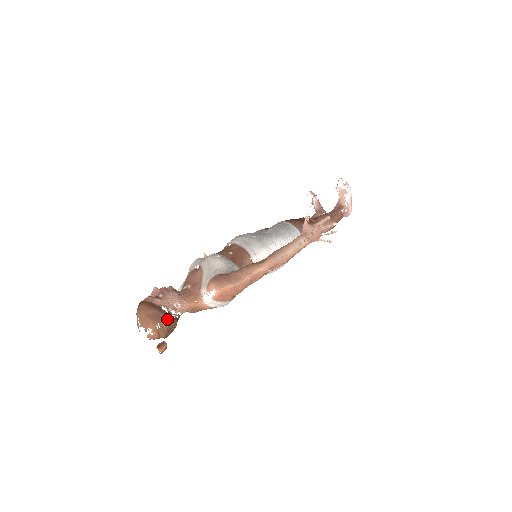
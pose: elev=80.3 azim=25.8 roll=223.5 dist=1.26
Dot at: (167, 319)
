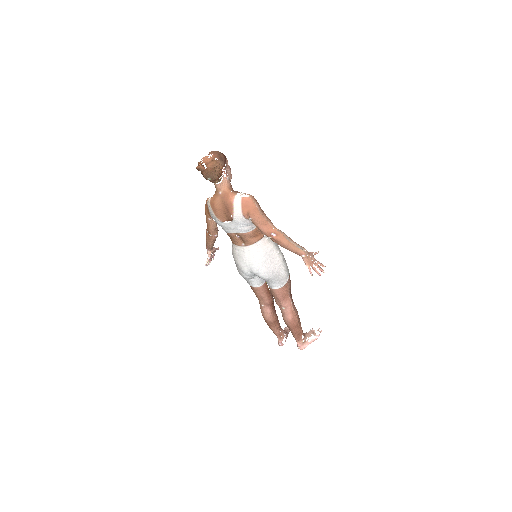
Dot at: (222, 166)
